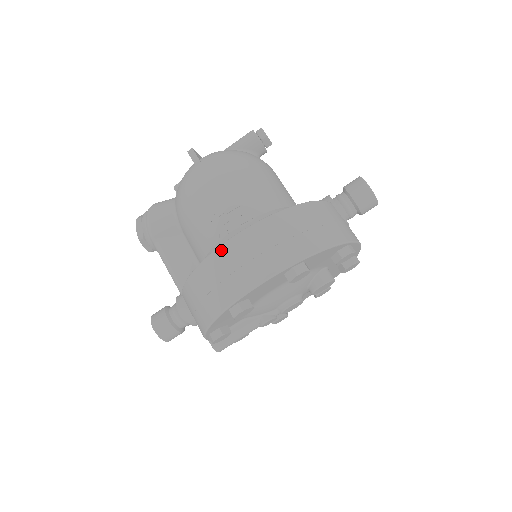
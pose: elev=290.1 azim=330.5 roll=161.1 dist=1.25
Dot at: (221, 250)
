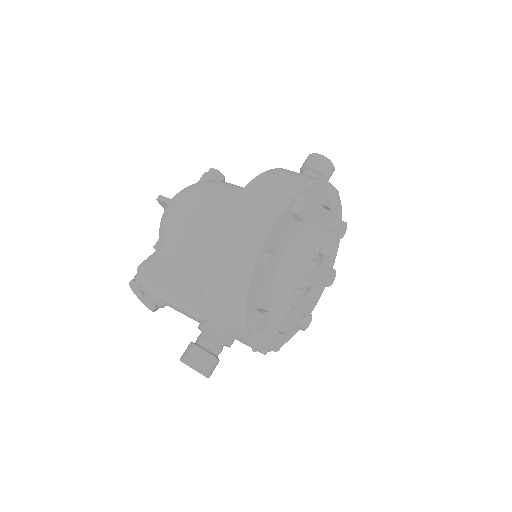
Dot at: (225, 219)
